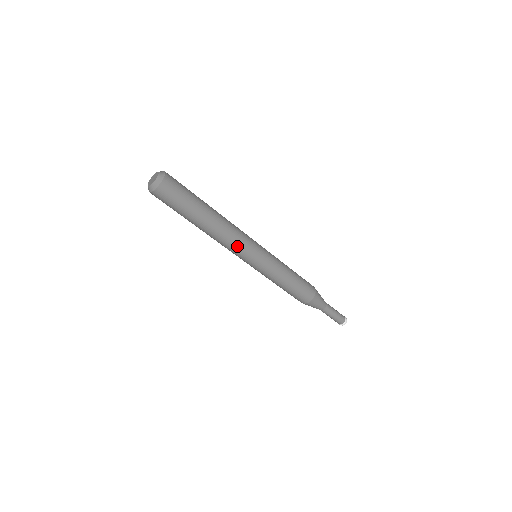
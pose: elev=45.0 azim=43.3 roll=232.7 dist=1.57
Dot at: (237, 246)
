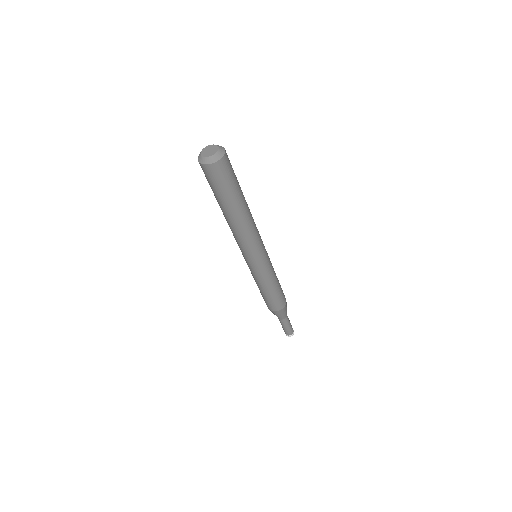
Dot at: (249, 244)
